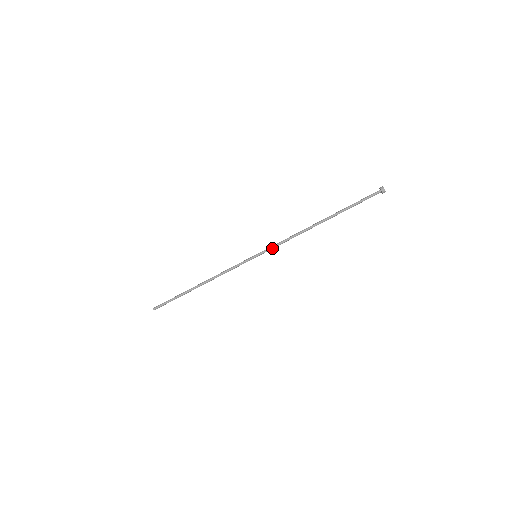
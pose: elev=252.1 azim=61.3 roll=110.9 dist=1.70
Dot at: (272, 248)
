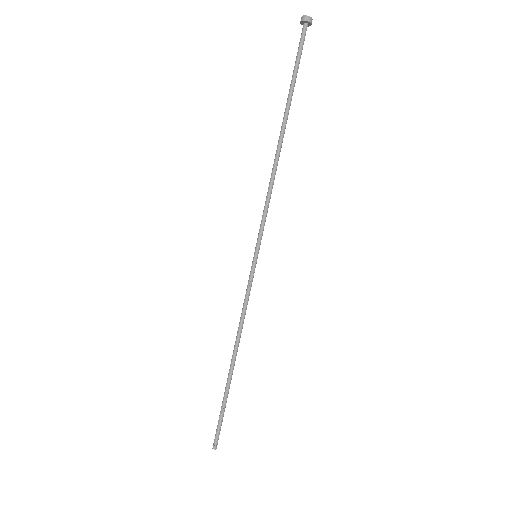
Dot at: (263, 226)
